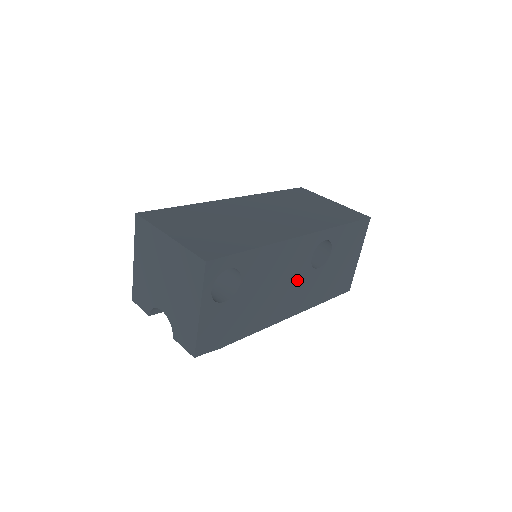
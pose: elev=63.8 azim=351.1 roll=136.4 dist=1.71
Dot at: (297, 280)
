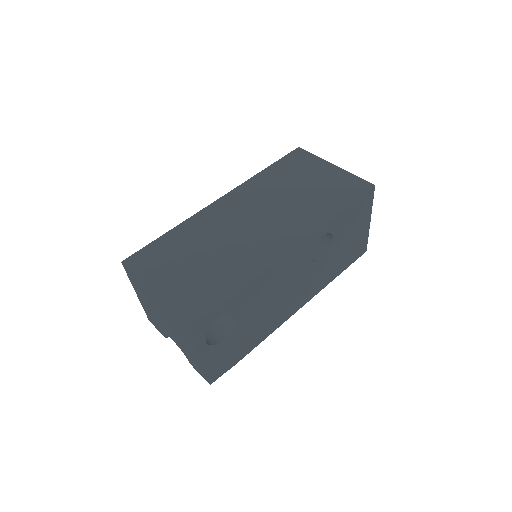
Dot at: (299, 281)
